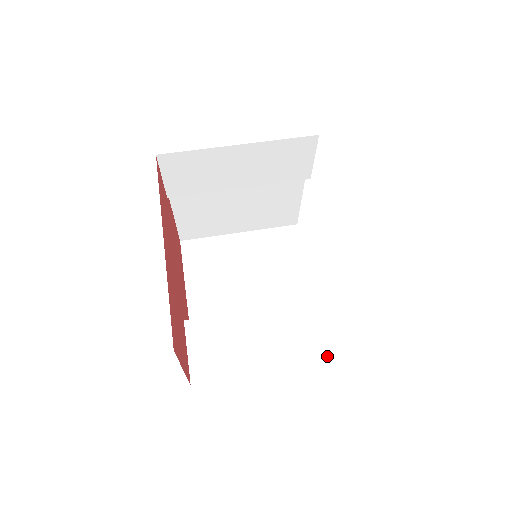
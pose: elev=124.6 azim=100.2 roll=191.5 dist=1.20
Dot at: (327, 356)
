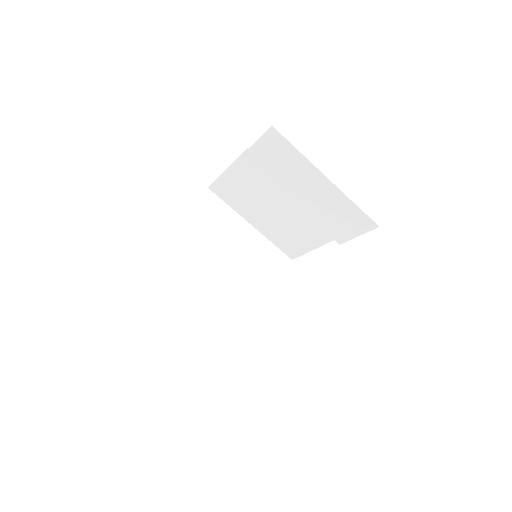
Dot at: (236, 369)
